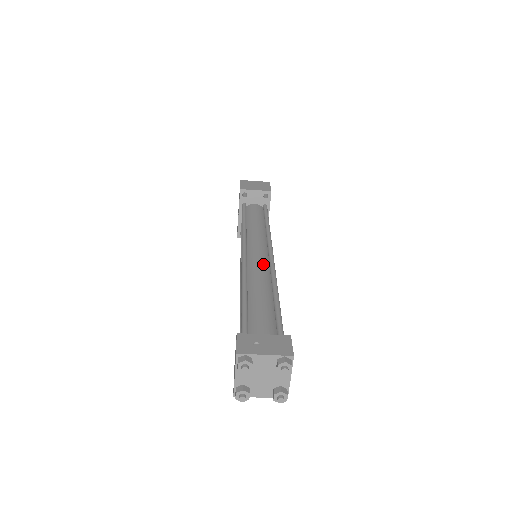
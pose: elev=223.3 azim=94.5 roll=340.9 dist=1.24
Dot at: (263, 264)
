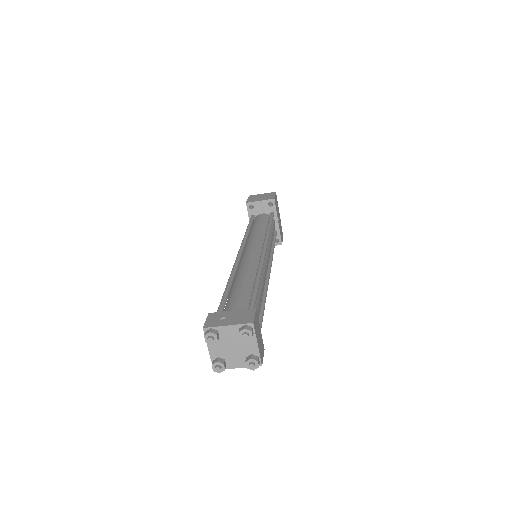
Dot at: (253, 259)
